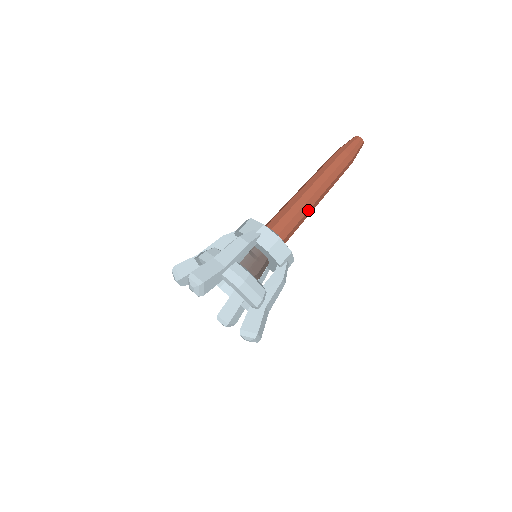
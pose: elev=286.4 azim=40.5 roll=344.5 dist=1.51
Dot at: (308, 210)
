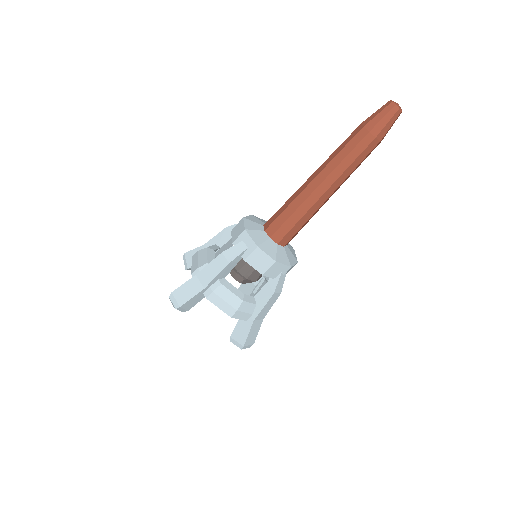
Dot at: occluded
